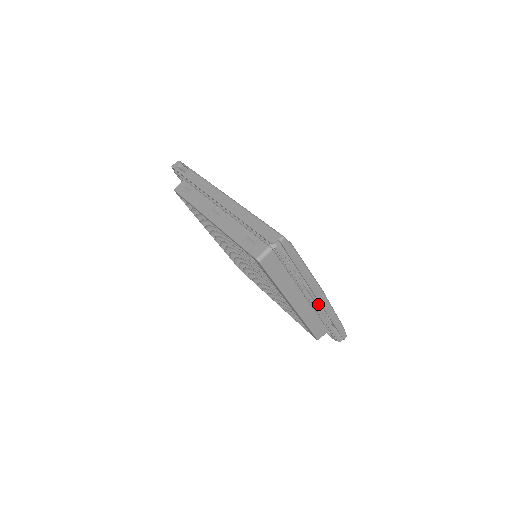
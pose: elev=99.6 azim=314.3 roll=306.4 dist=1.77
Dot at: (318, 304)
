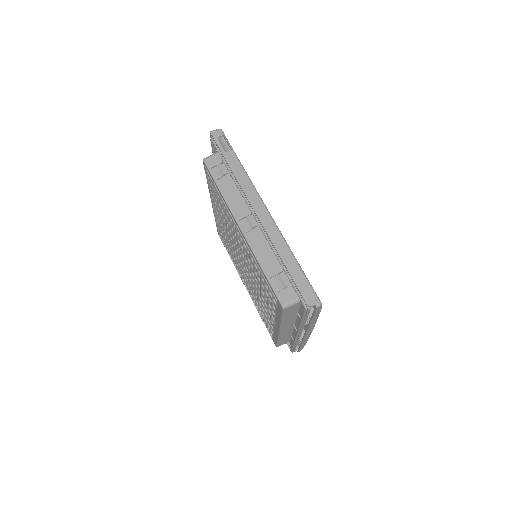
Dot at: occluded
